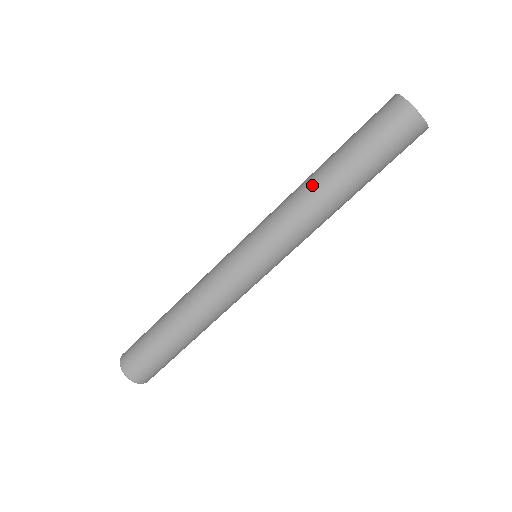
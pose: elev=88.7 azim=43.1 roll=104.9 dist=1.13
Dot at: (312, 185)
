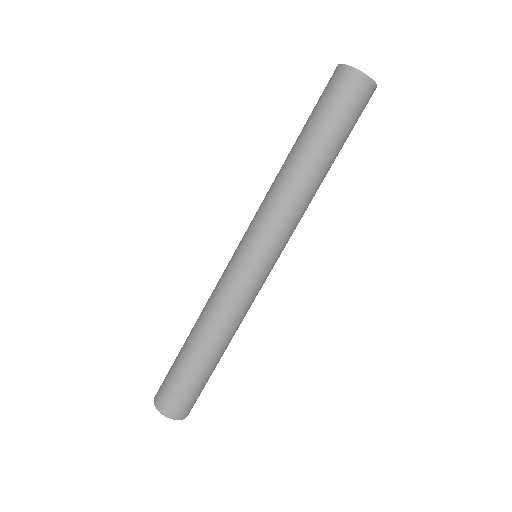
Dot at: (291, 172)
